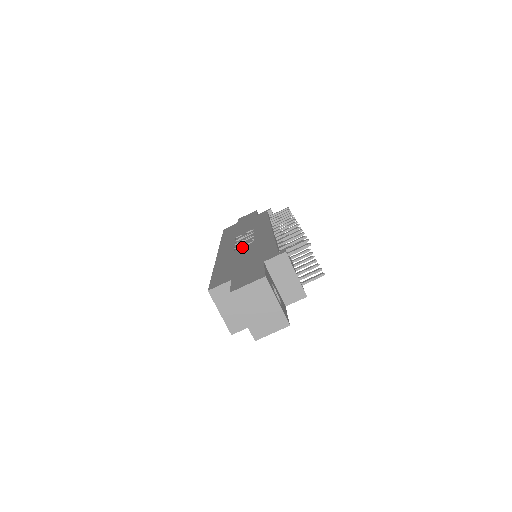
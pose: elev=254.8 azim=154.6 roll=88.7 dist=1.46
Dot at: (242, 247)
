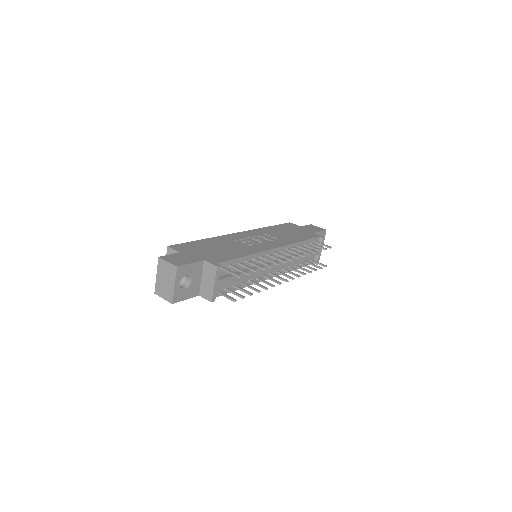
Dot at: (243, 242)
